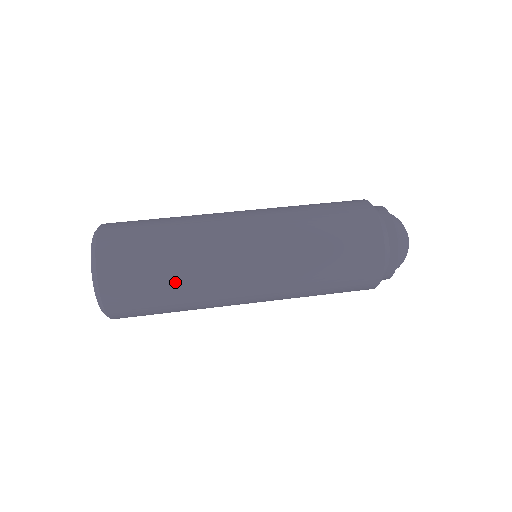
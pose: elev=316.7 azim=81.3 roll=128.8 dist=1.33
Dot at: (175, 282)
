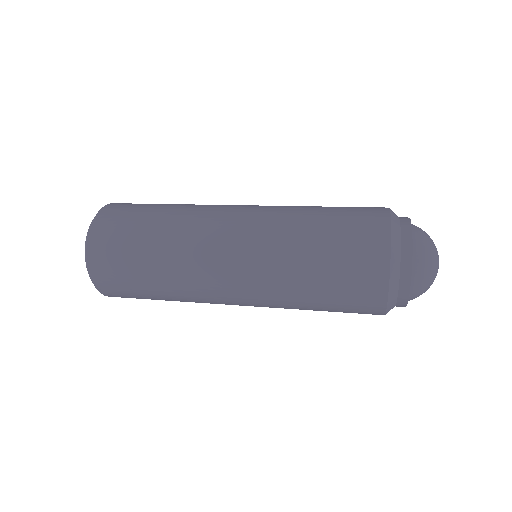
Dot at: (156, 274)
